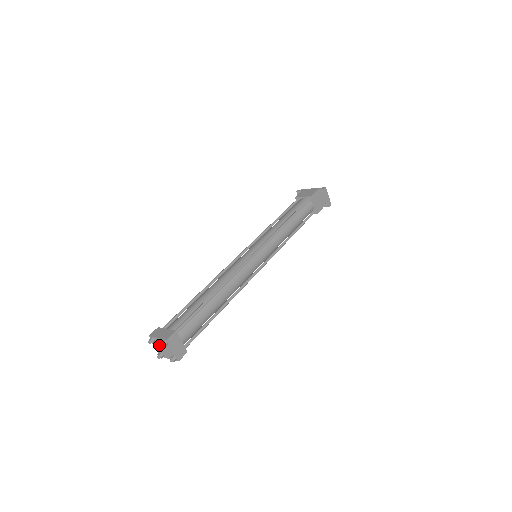
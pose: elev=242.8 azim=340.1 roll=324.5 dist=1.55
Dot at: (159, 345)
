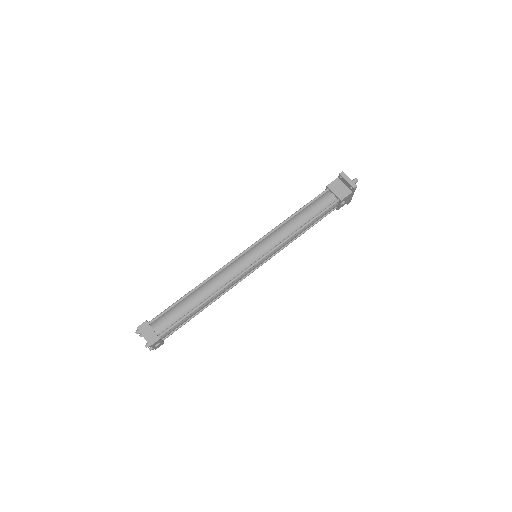
Dot at: occluded
